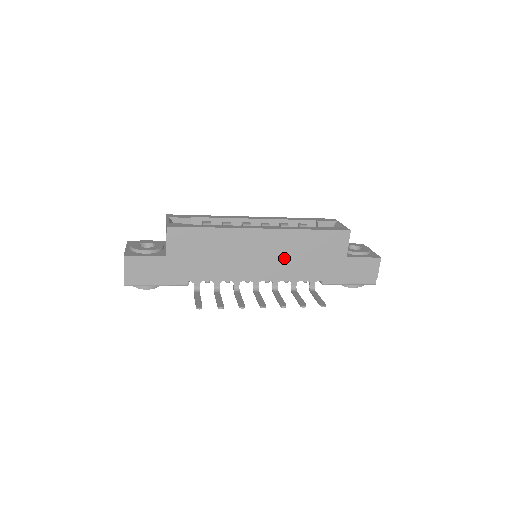
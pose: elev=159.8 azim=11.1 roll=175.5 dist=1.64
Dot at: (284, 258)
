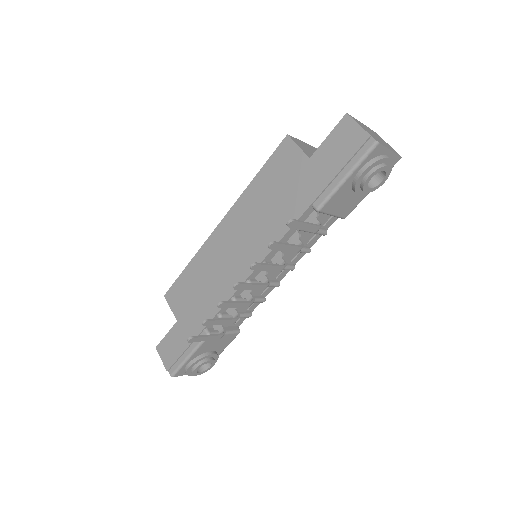
Dot at: (255, 227)
